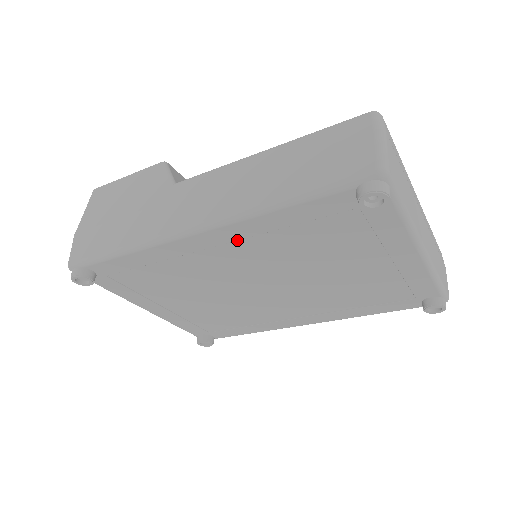
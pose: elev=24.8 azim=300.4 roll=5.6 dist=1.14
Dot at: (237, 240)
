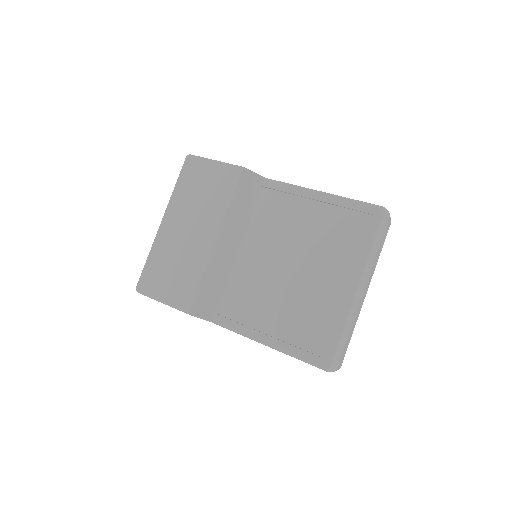
Dot at: occluded
